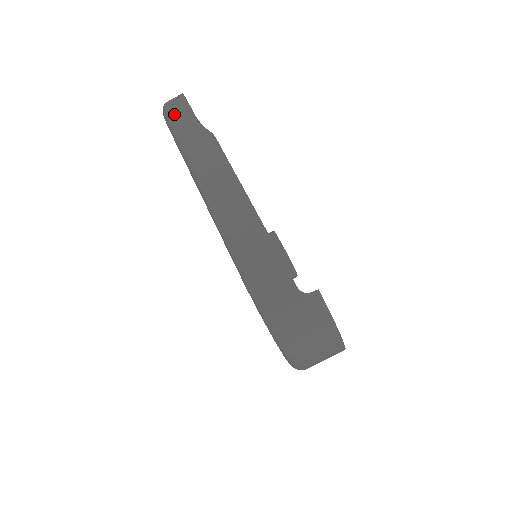
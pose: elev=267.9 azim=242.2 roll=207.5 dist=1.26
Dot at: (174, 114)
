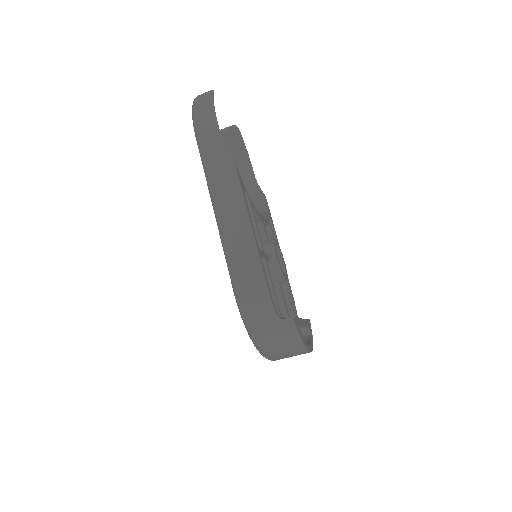
Dot at: (200, 121)
